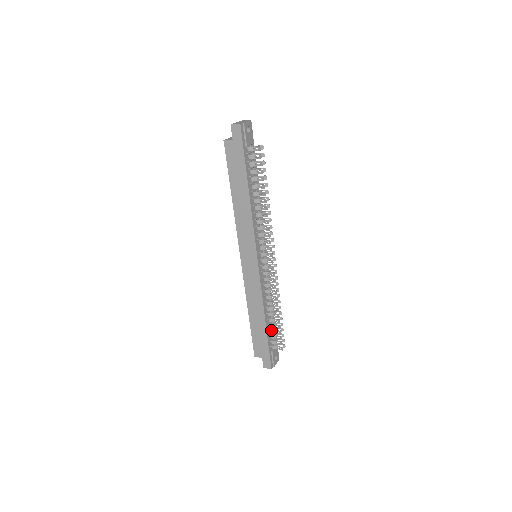
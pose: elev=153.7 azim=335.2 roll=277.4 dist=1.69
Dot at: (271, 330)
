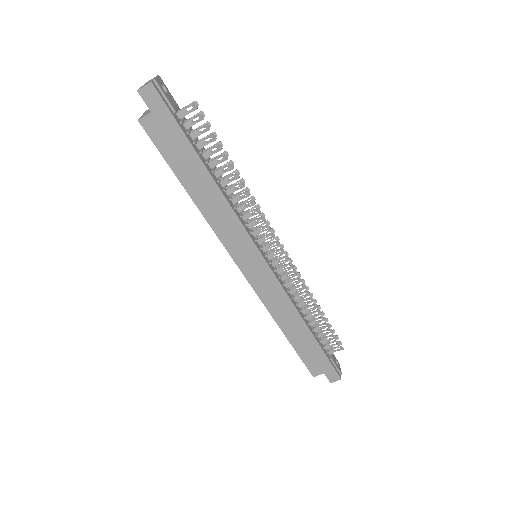
Dot at: (318, 334)
